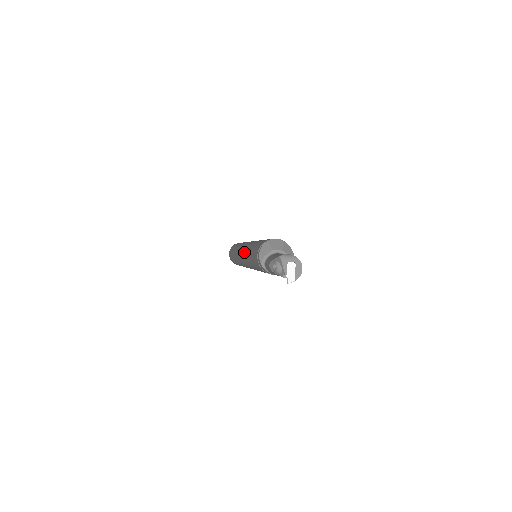
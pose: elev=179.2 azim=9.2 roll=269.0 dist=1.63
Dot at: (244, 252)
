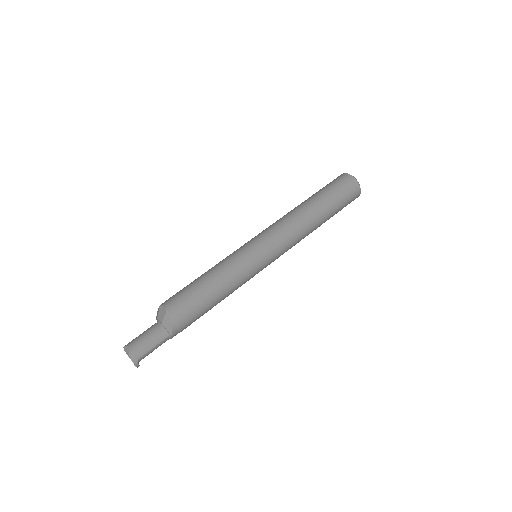
Dot at: occluded
